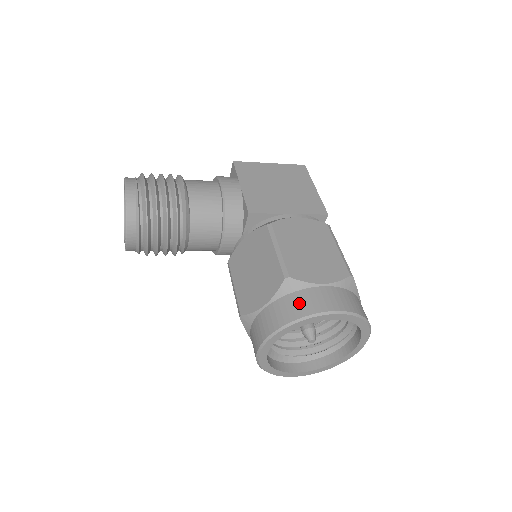
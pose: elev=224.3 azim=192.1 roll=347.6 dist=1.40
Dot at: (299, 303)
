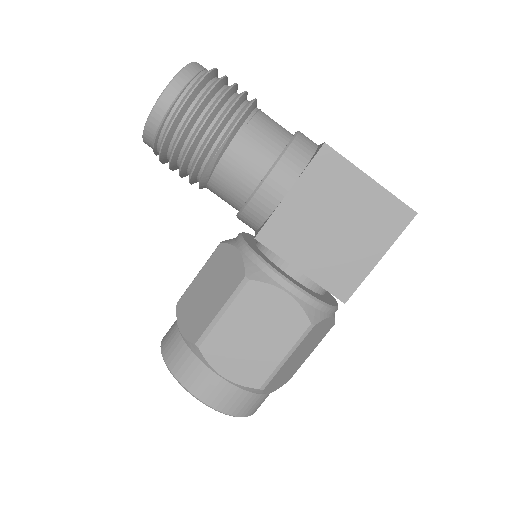
Dot at: (188, 369)
